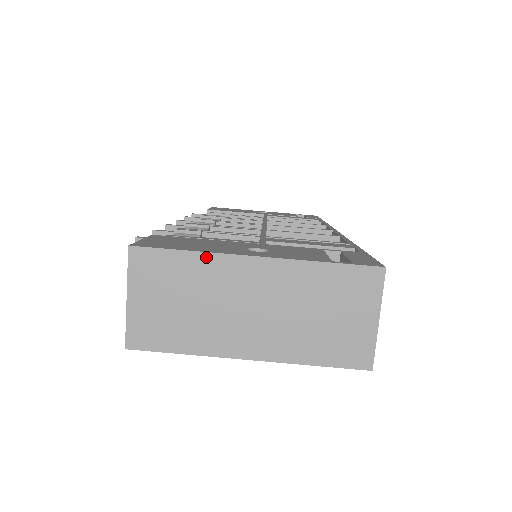
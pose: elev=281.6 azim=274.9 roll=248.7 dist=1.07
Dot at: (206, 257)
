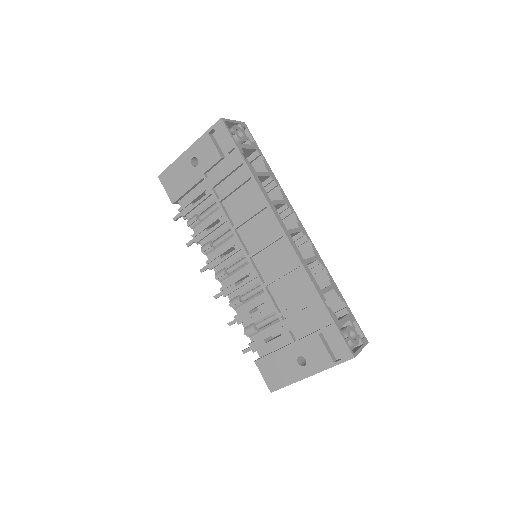
Dot at: (295, 382)
